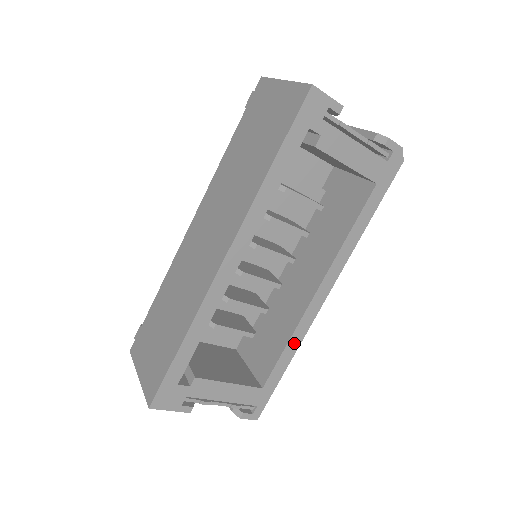
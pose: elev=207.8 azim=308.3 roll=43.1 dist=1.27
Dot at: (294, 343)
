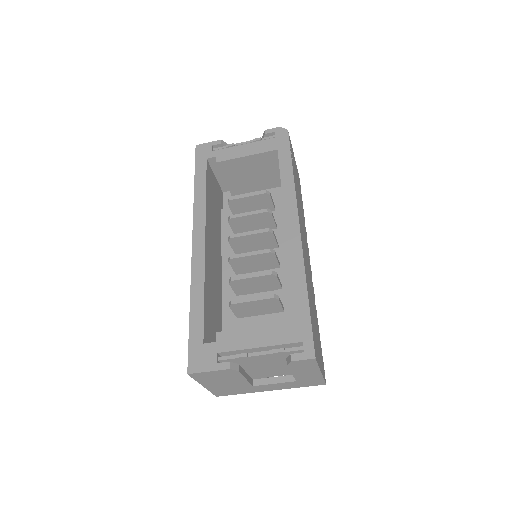
Dot at: (297, 270)
